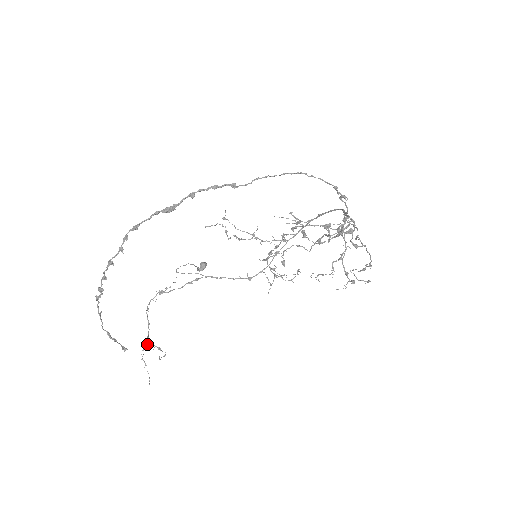
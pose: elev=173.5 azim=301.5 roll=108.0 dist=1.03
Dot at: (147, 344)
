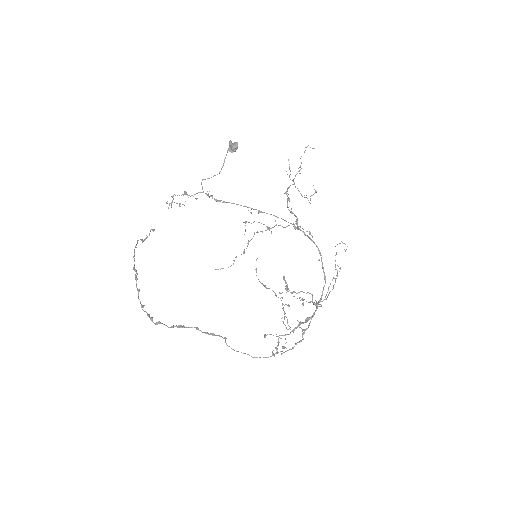
Dot at: (171, 202)
